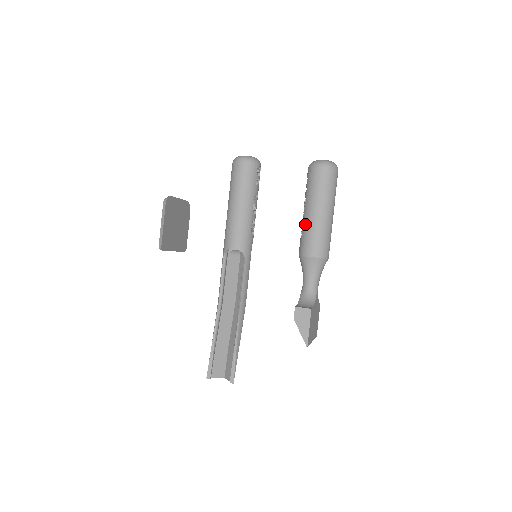
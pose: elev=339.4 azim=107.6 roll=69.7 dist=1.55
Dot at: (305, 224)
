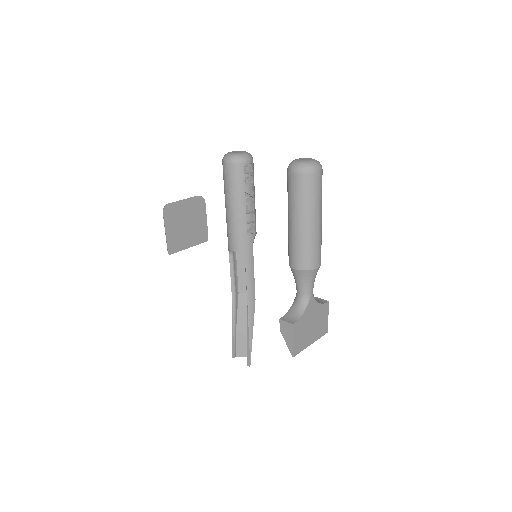
Dot at: (288, 233)
